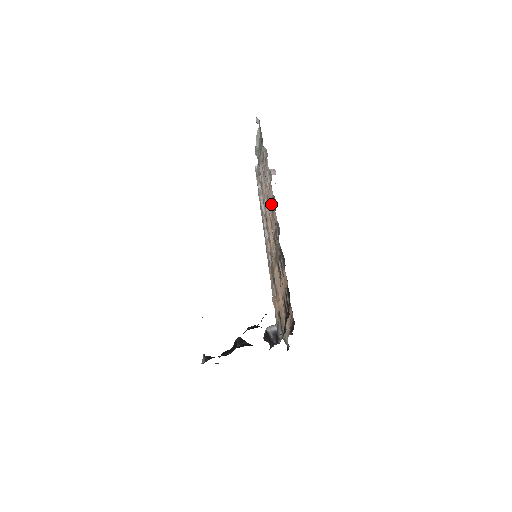
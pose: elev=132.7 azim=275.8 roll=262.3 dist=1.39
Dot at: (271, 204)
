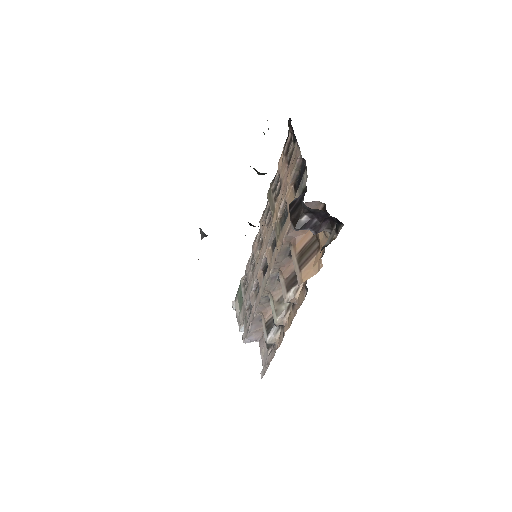
Dot at: (258, 244)
